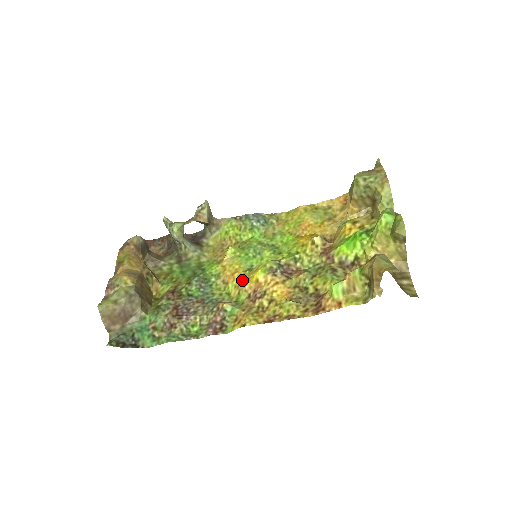
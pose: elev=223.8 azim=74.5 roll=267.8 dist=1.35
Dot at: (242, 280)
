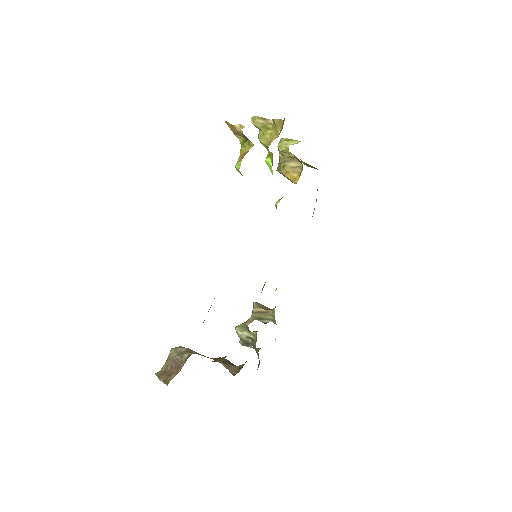
Dot at: occluded
